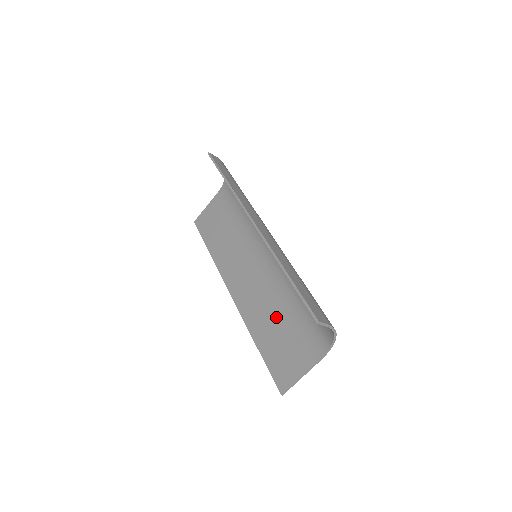
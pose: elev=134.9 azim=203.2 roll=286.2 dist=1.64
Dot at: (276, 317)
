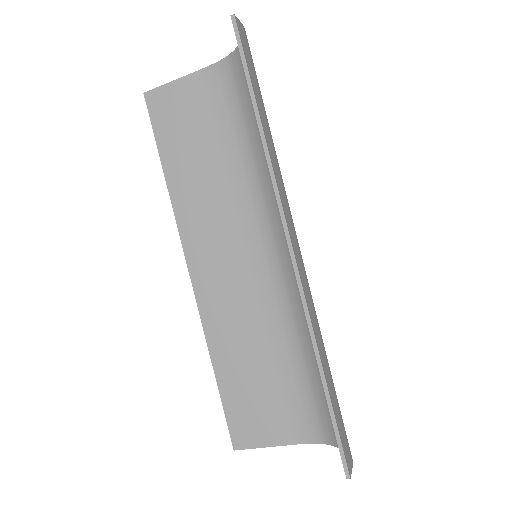
Dot at: (257, 355)
